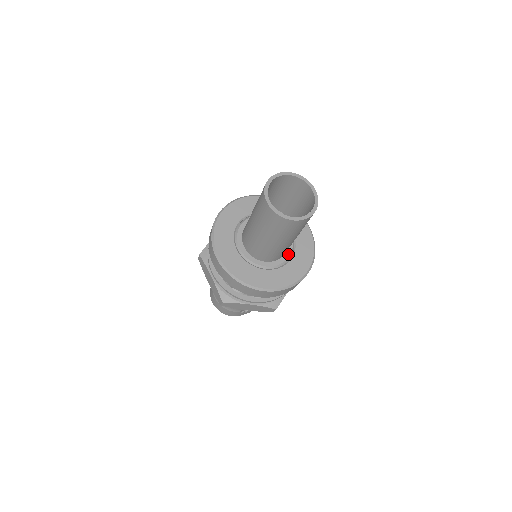
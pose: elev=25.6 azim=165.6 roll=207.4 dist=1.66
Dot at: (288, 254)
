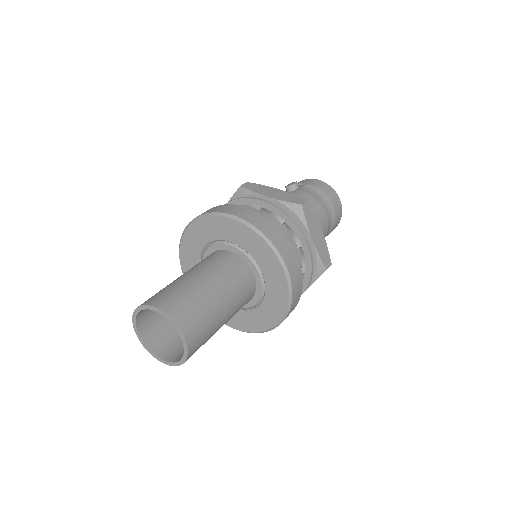
Dot at: (255, 300)
